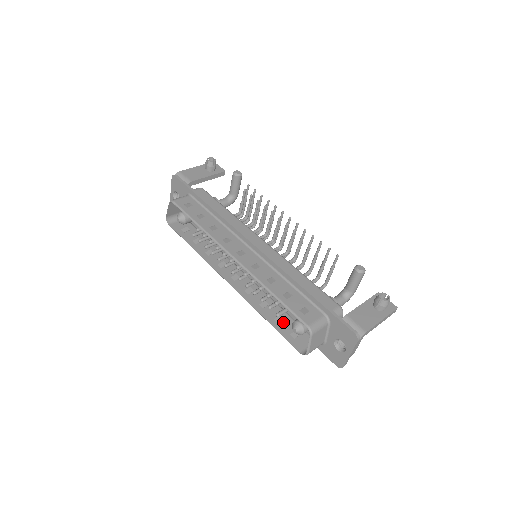
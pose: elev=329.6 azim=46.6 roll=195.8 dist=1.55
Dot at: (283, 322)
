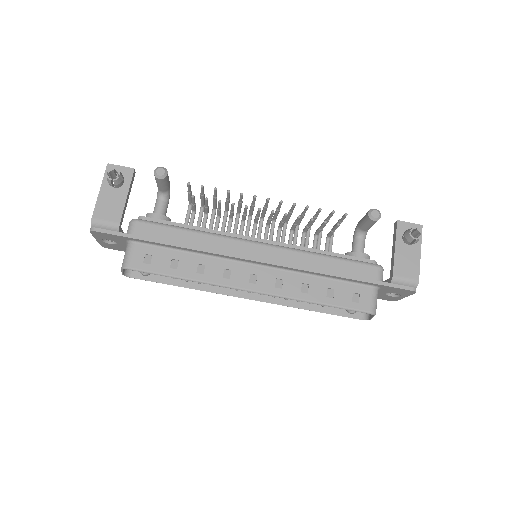
Dot at: occluded
